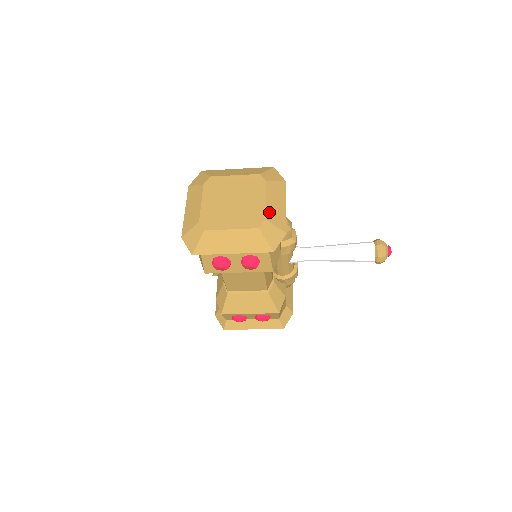
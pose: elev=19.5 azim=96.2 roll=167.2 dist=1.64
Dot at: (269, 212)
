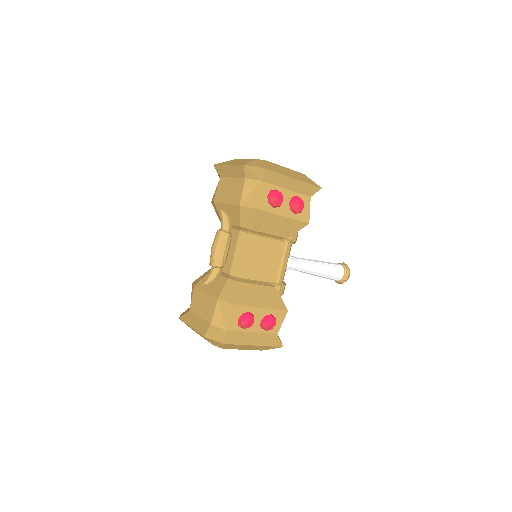
Dot at: occluded
